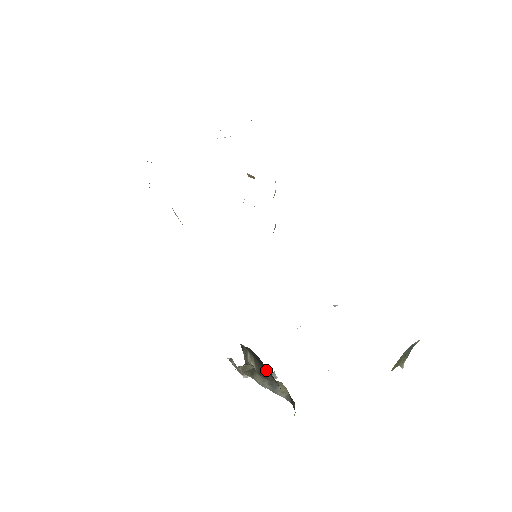
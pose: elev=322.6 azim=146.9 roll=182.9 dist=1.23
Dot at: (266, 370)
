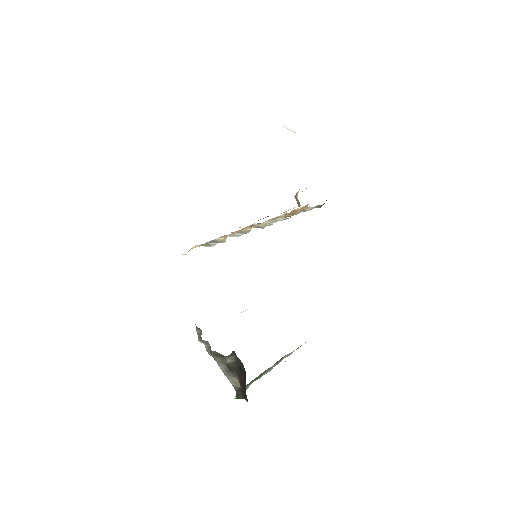
Dot at: (240, 374)
